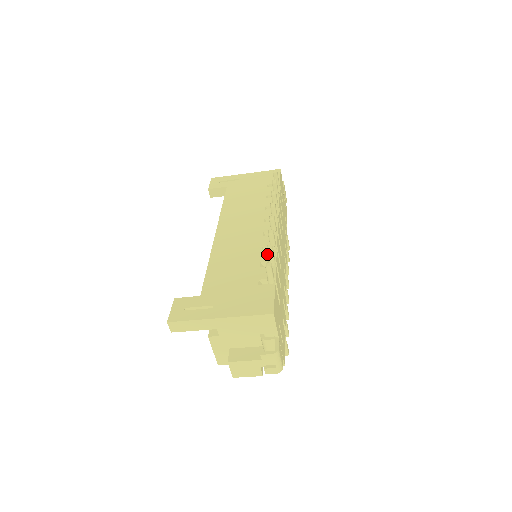
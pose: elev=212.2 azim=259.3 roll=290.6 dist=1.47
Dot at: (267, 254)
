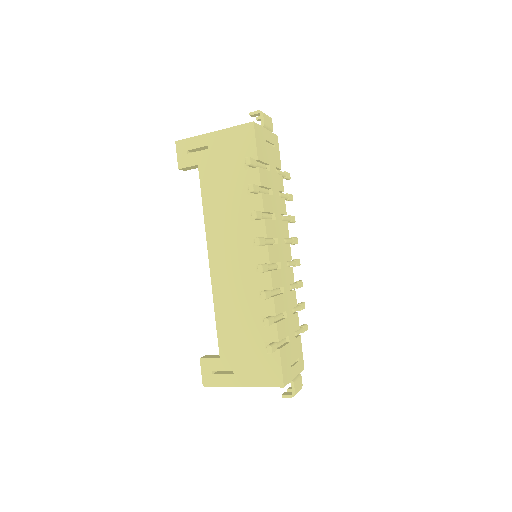
Dot at: (265, 305)
